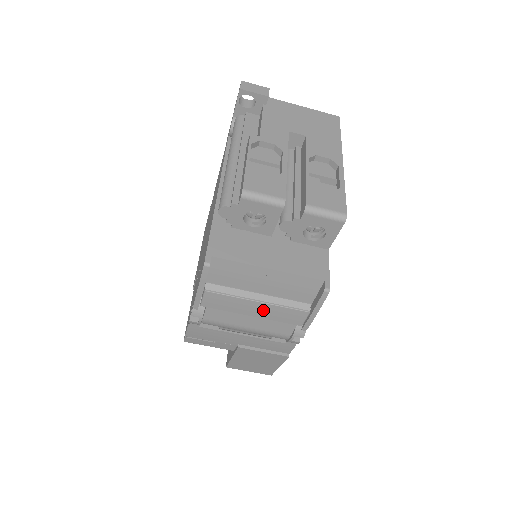
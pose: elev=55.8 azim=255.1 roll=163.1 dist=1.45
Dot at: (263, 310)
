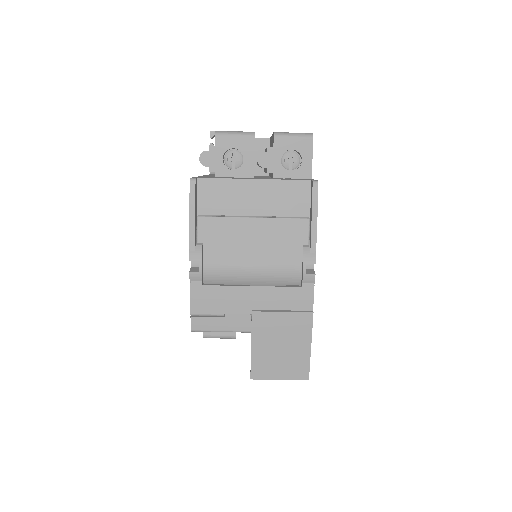
Dot at: (261, 230)
